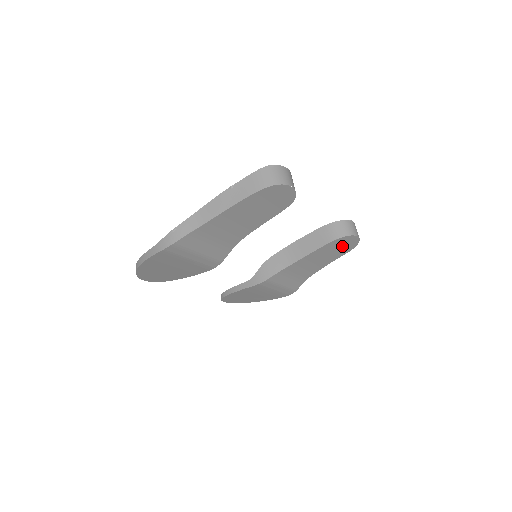
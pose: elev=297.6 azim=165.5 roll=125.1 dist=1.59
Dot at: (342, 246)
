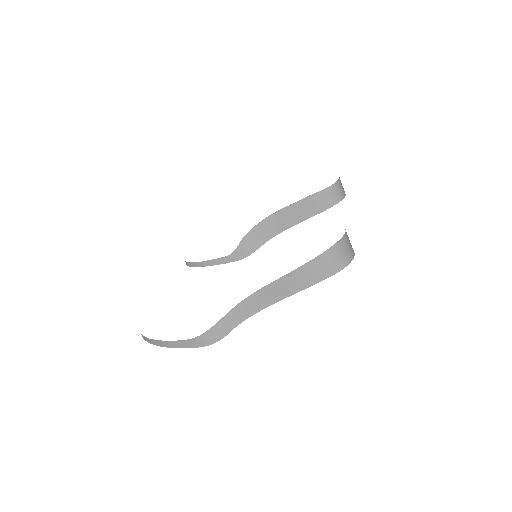
Dot at: occluded
